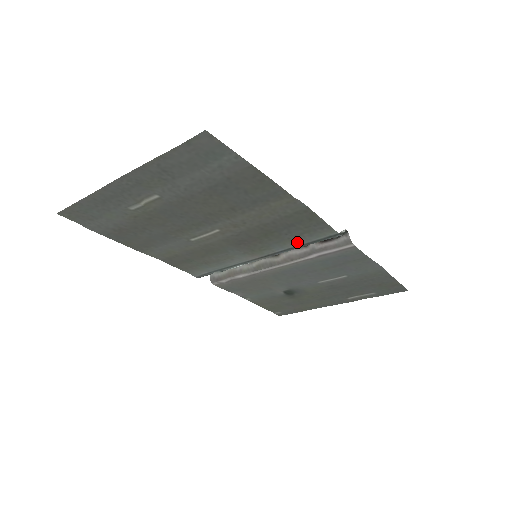
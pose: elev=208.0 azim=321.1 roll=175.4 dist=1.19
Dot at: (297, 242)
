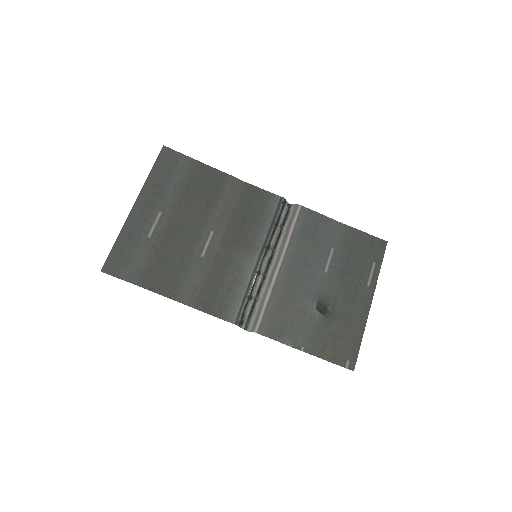
Dot at: (267, 221)
